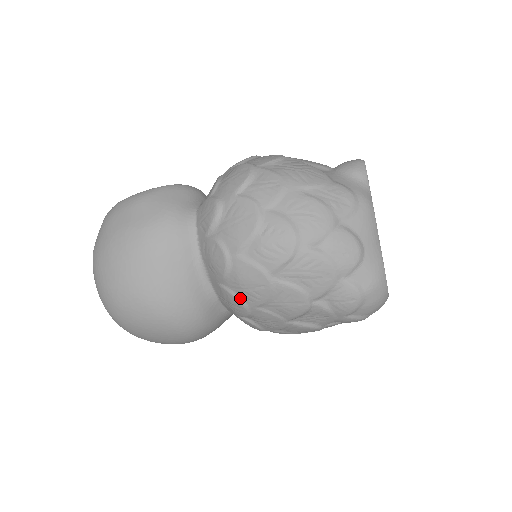
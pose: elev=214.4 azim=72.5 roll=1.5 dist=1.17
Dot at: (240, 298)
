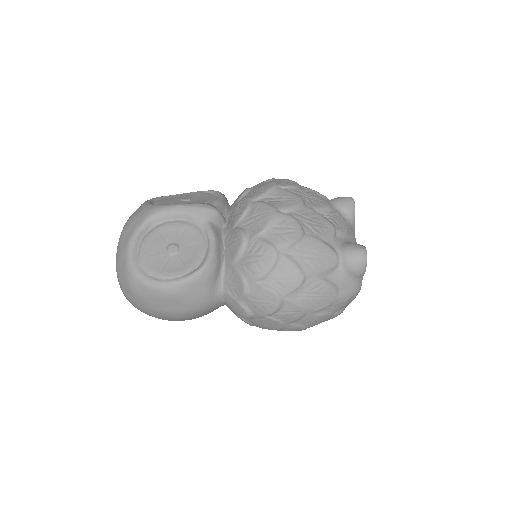
Dot at: occluded
